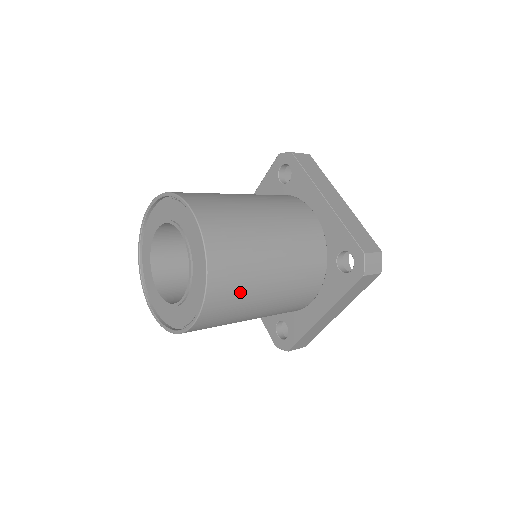
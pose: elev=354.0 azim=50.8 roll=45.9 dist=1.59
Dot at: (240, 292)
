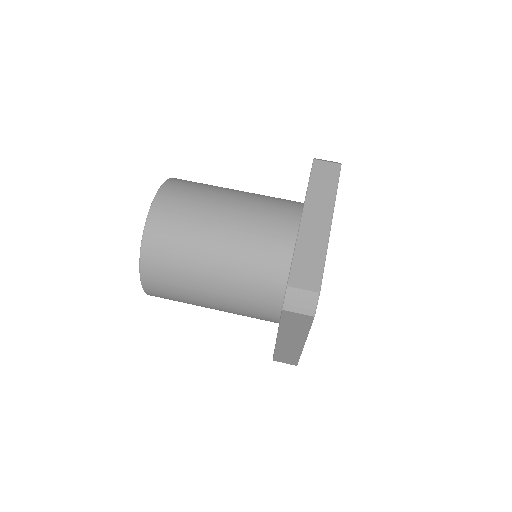
Dot at: occluded
